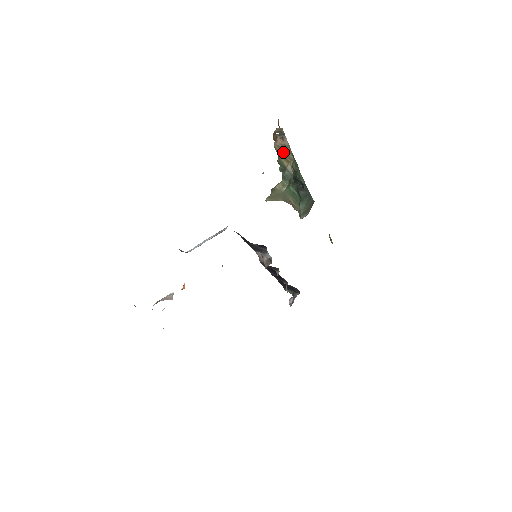
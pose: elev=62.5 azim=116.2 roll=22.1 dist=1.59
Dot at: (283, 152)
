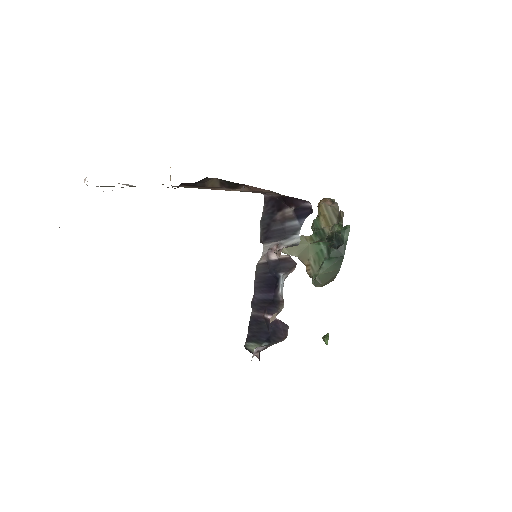
Dot at: (328, 213)
